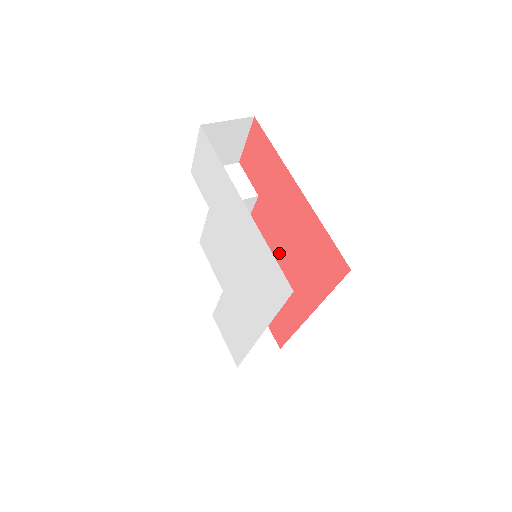
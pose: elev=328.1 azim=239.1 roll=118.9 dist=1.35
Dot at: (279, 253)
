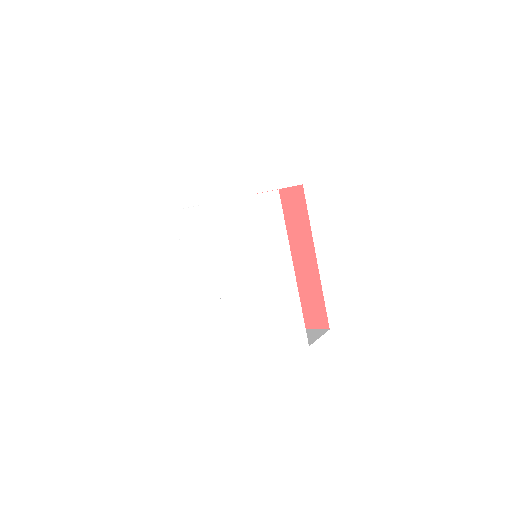
Dot at: occluded
